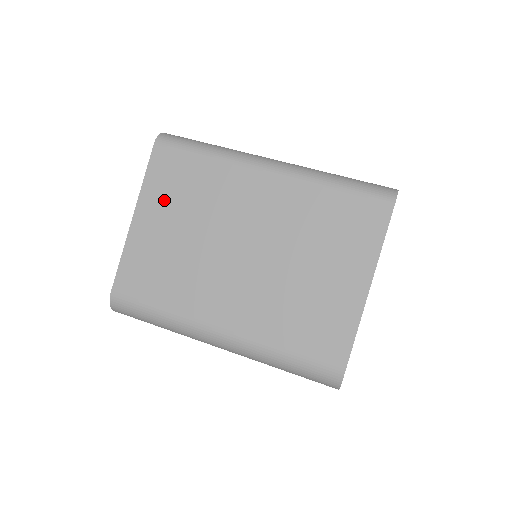
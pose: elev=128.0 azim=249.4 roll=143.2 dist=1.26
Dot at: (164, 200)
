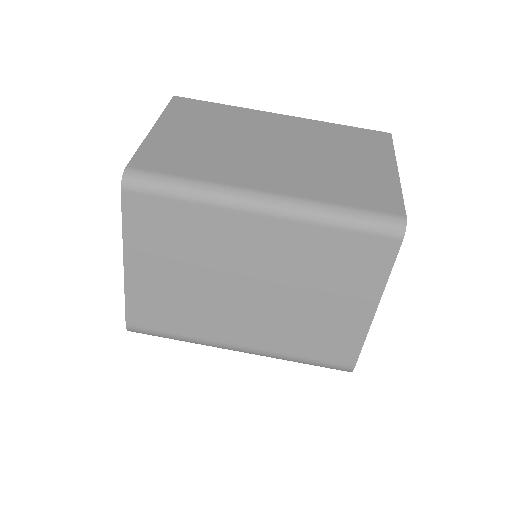
Dot at: (152, 247)
